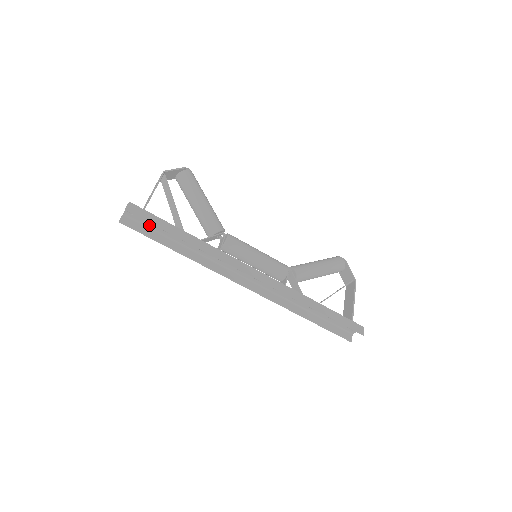
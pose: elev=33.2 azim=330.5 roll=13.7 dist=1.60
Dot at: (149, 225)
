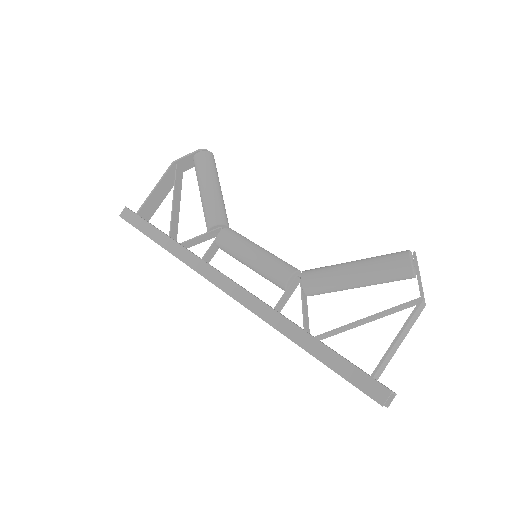
Dot at: occluded
